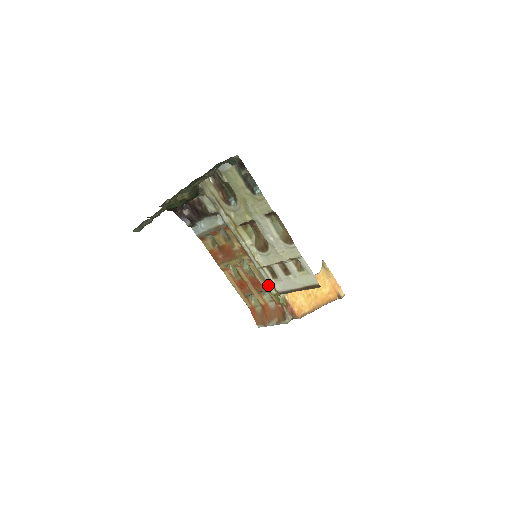
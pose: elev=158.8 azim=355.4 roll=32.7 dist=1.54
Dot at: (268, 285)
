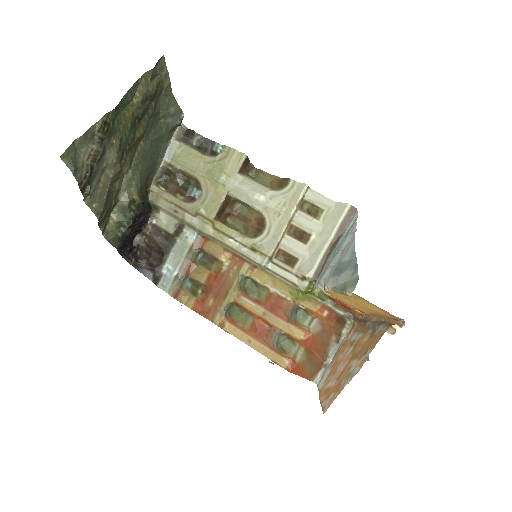
Dot at: (292, 286)
